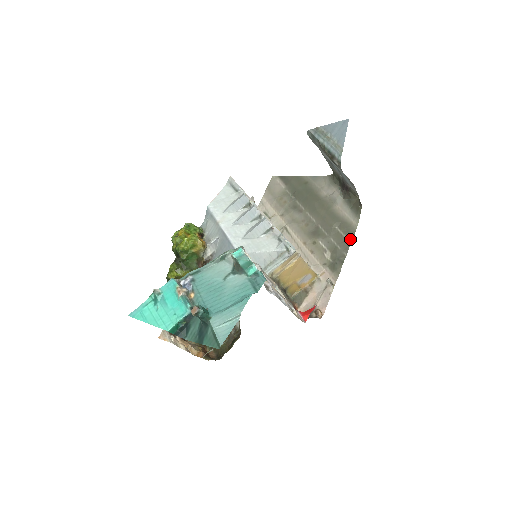
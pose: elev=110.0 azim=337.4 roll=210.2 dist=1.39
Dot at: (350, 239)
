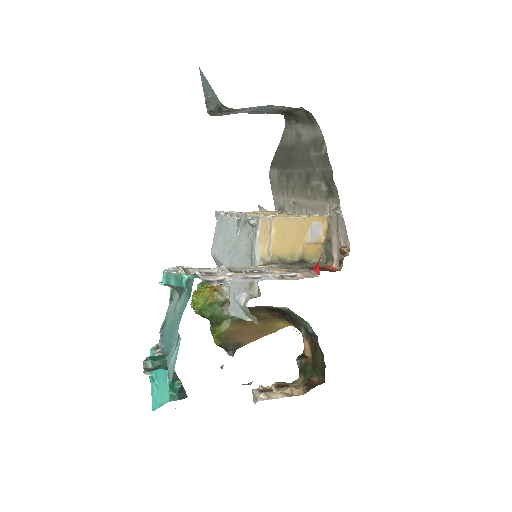
Dot at: (325, 150)
